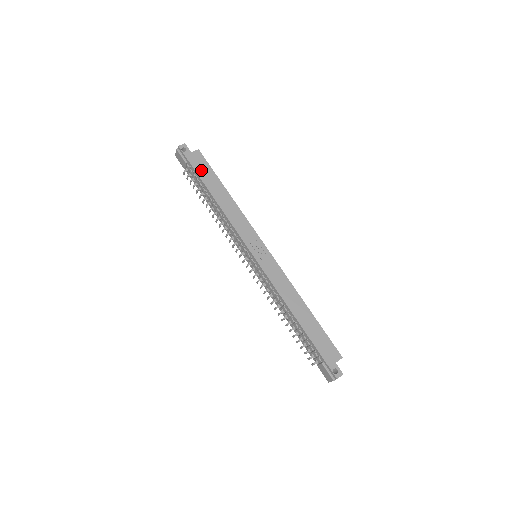
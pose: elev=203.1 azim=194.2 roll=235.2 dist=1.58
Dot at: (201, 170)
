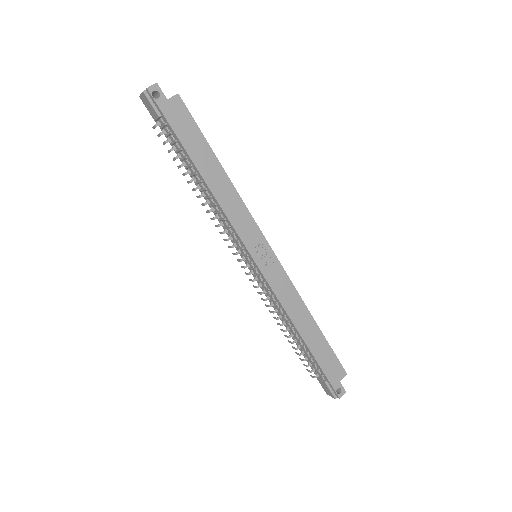
Dot at: (184, 132)
